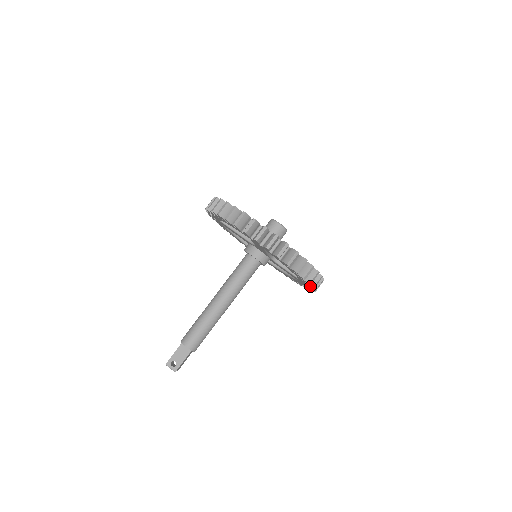
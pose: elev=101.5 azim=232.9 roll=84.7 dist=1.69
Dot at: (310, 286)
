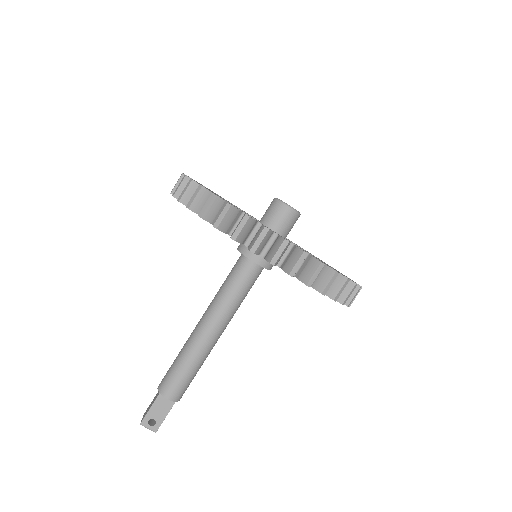
Dot at: occluded
